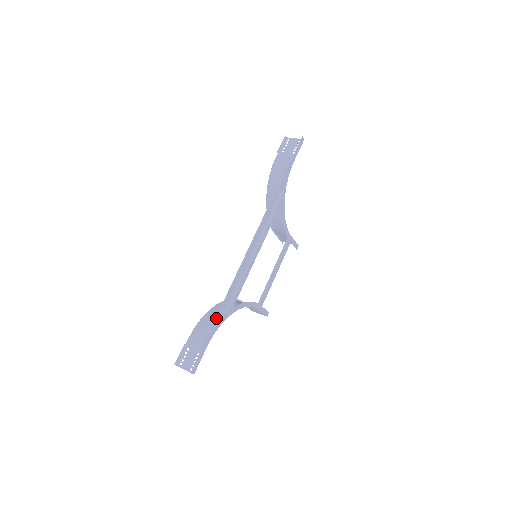
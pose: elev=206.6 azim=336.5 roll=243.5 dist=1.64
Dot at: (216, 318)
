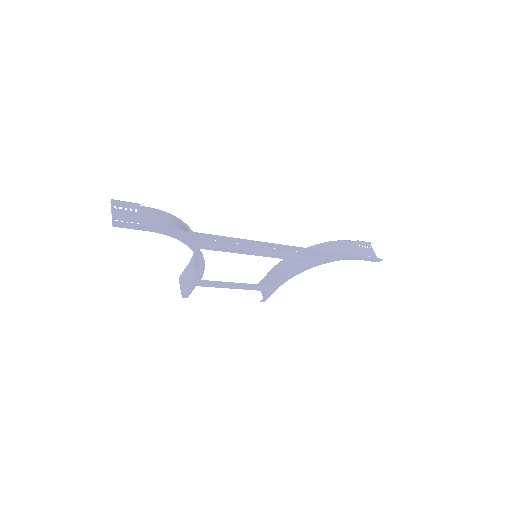
Dot at: (189, 231)
